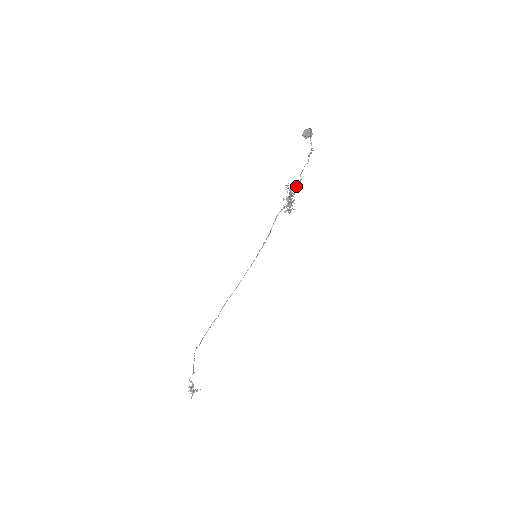
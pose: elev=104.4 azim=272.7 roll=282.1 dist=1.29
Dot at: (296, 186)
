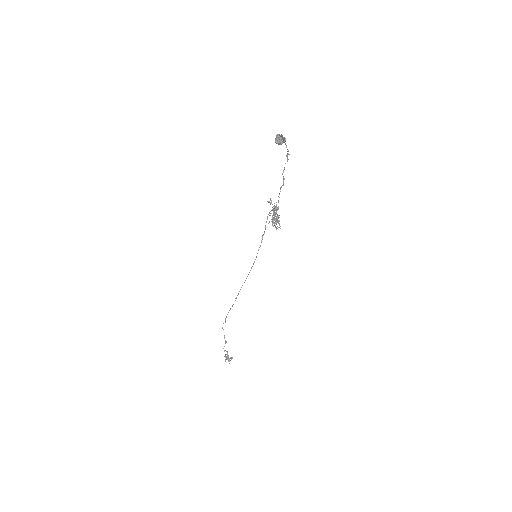
Dot at: occluded
